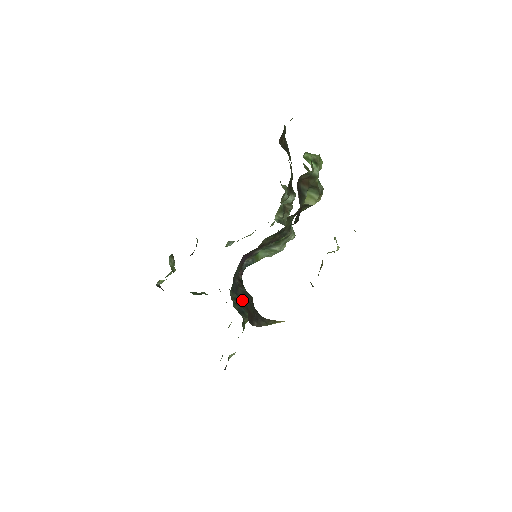
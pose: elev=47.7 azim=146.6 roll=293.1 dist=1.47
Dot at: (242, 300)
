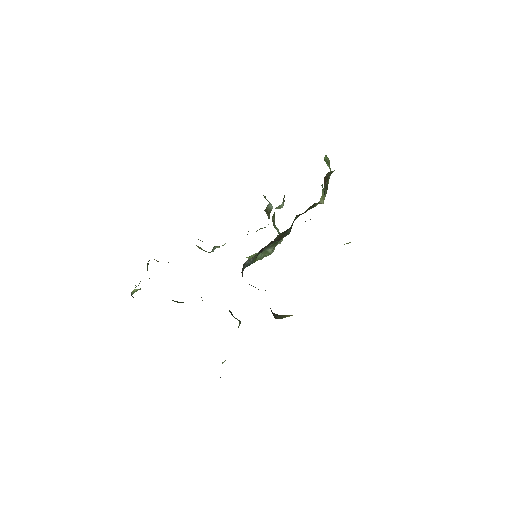
Dot at: occluded
